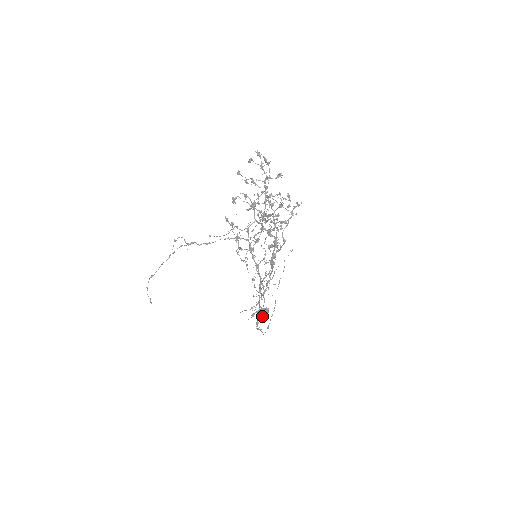
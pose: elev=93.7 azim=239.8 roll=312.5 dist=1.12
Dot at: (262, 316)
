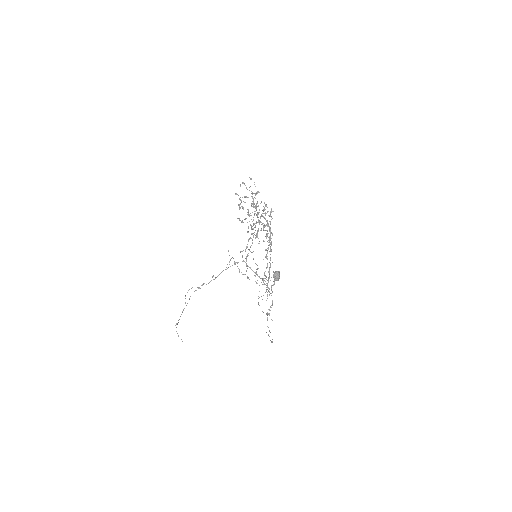
Dot at: (278, 275)
